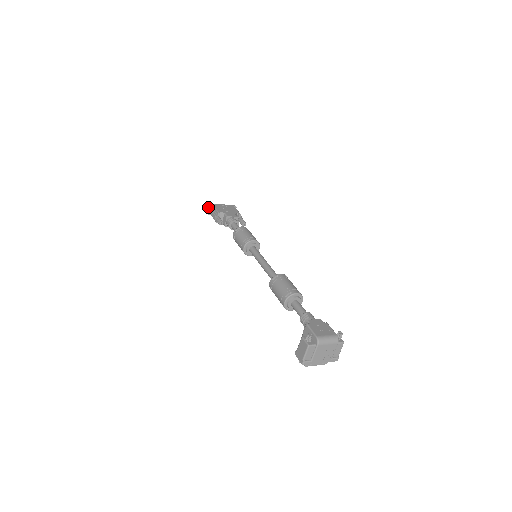
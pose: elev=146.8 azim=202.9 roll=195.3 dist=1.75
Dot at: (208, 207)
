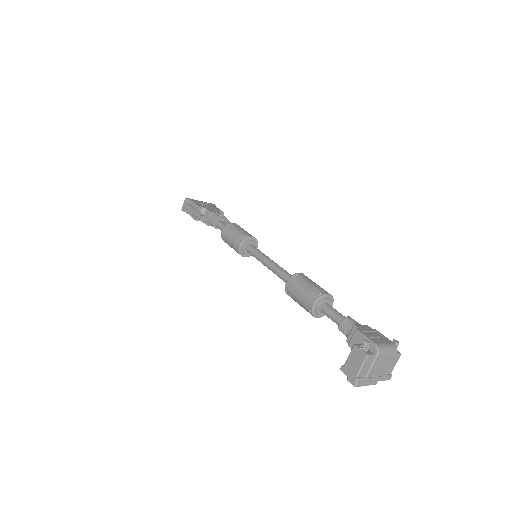
Dot at: occluded
